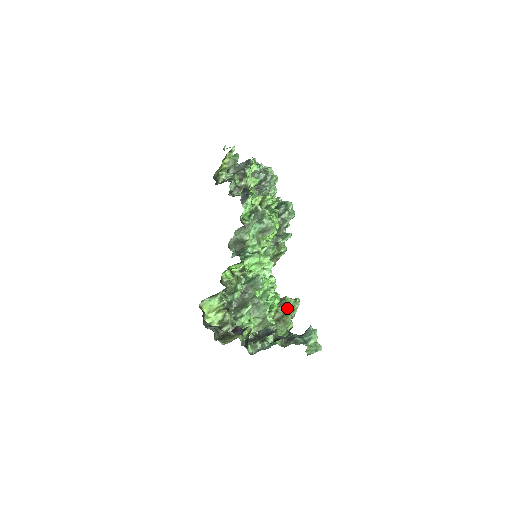
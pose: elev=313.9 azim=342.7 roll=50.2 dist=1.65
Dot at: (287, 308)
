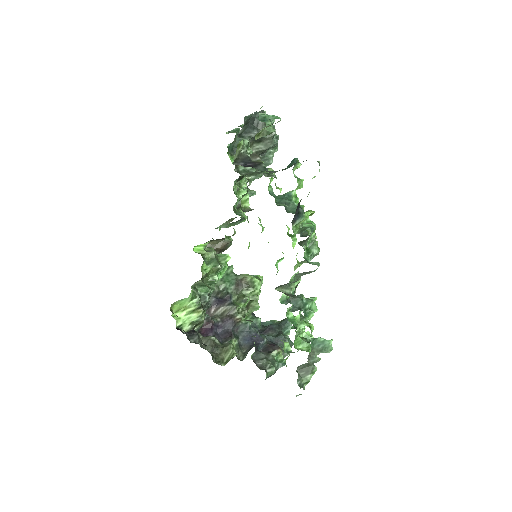
Dot at: (256, 293)
